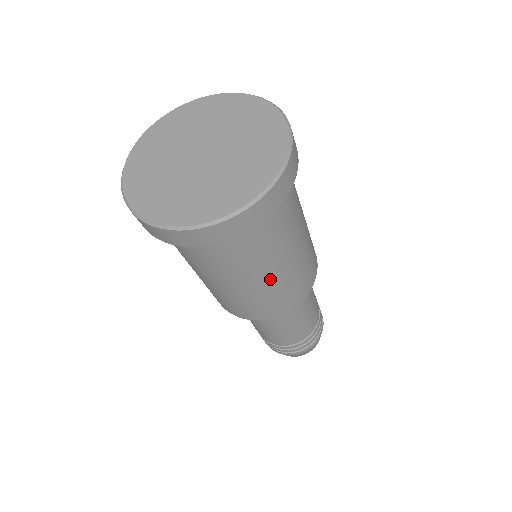
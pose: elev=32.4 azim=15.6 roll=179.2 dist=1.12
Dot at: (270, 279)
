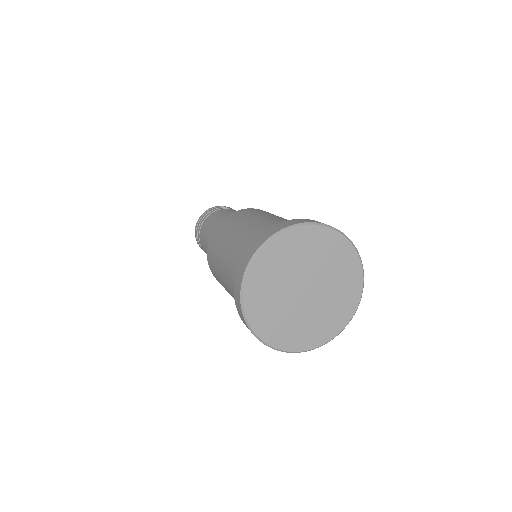
Dot at: occluded
